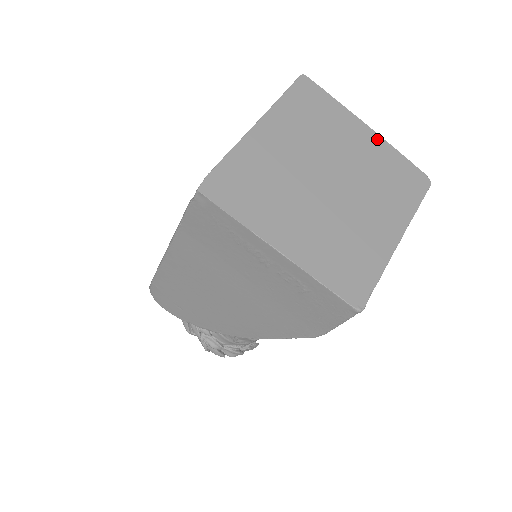
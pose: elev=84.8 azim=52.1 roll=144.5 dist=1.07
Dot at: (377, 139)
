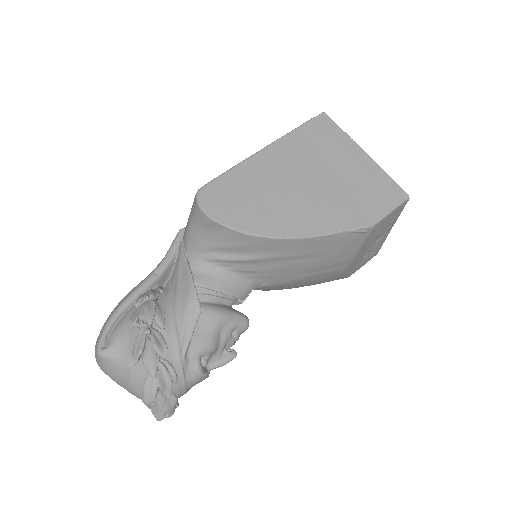
Dot at: occluded
